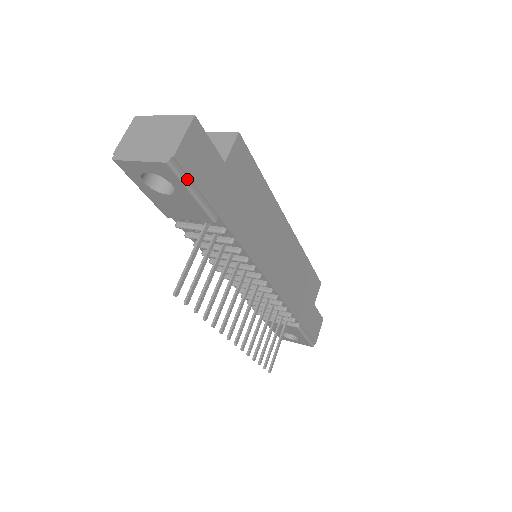
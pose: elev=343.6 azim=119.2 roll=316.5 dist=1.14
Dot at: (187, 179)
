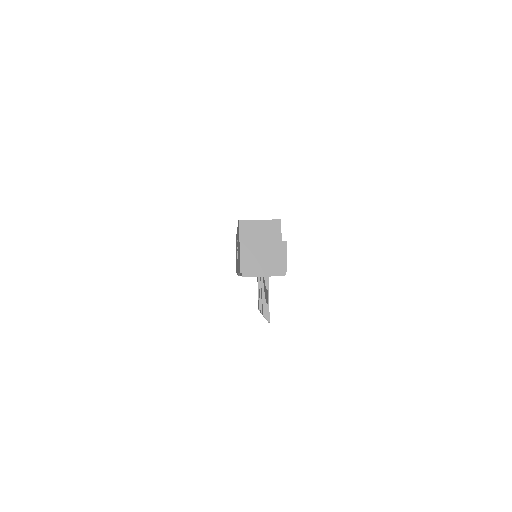
Dot at: occluded
